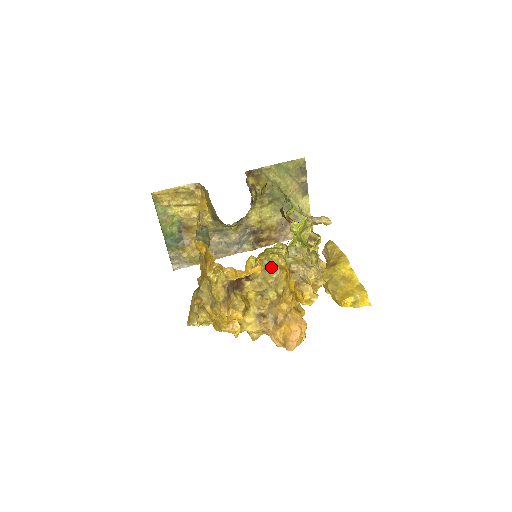
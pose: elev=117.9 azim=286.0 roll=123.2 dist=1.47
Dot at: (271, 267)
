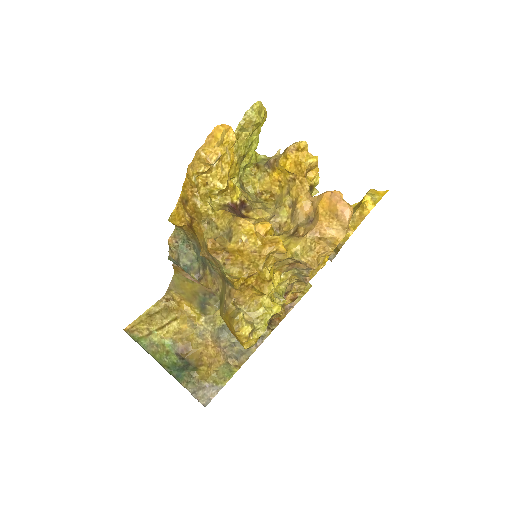
Dot at: (262, 200)
